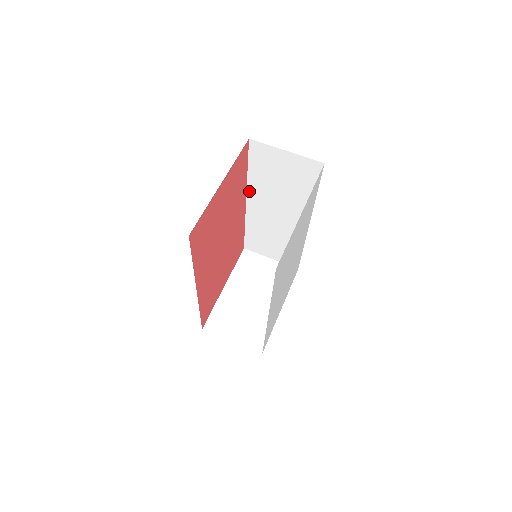
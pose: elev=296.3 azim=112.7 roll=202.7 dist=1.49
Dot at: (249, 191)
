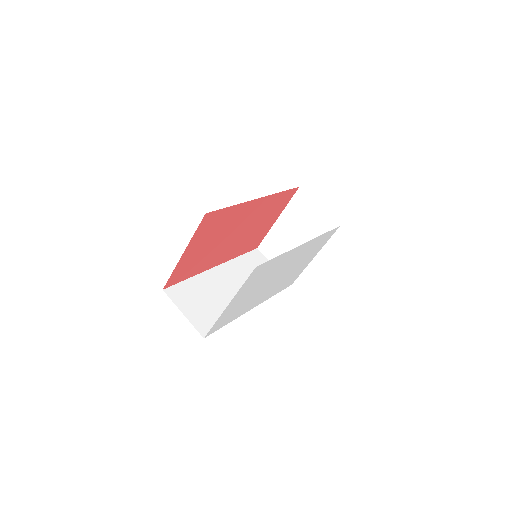
Dot at: occluded
